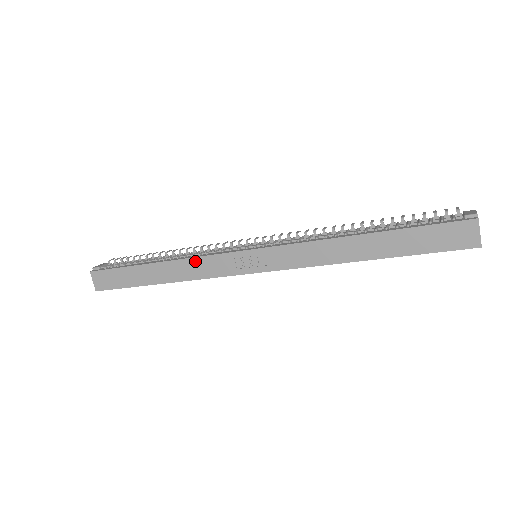
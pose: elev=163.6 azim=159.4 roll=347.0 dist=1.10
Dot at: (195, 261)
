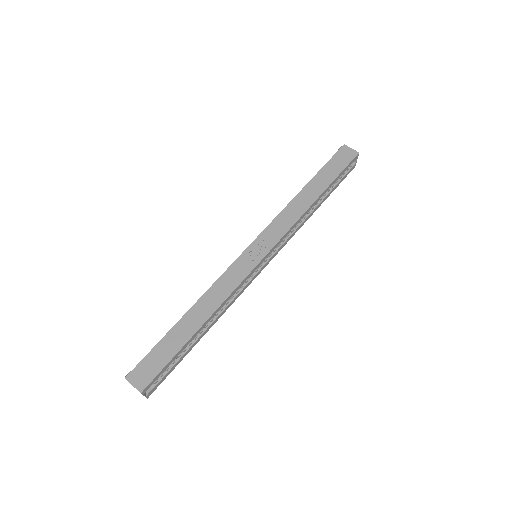
Dot at: (217, 284)
